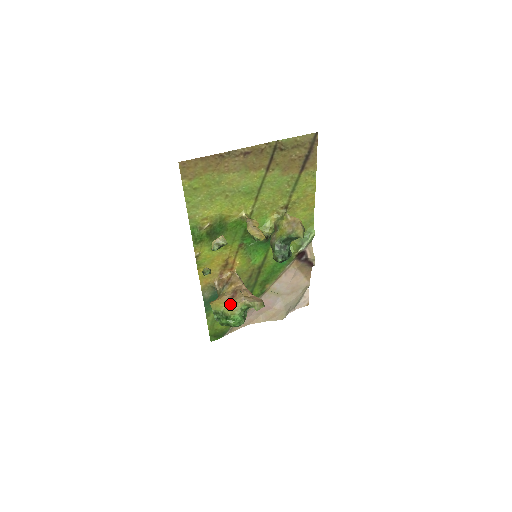
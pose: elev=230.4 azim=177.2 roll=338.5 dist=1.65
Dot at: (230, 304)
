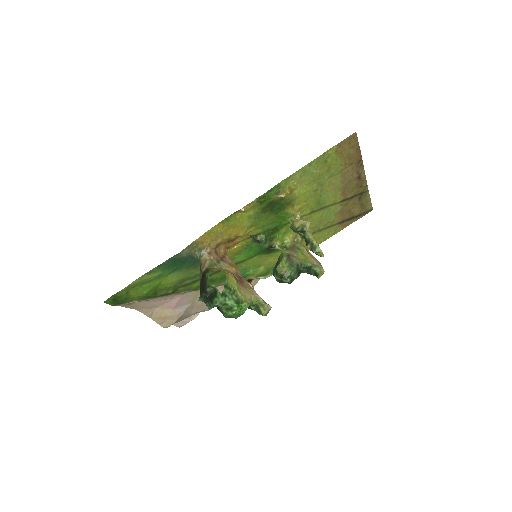
Dot at: (243, 288)
